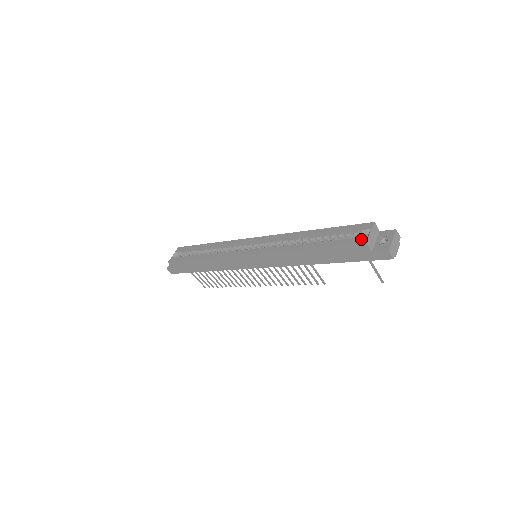
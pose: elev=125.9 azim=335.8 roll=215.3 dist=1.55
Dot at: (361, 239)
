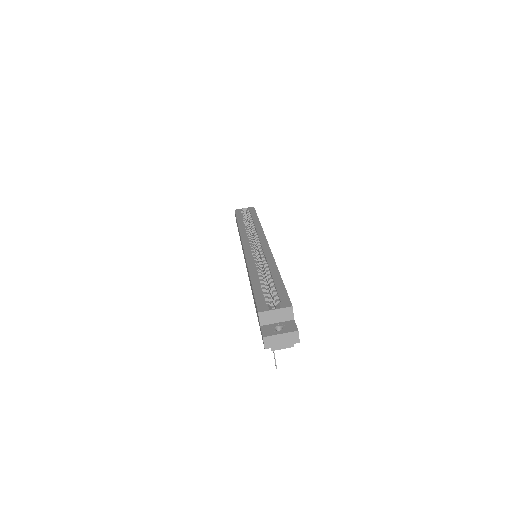
Dot at: (264, 306)
